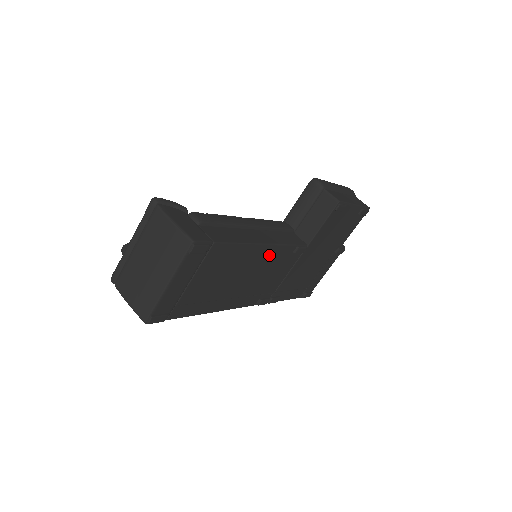
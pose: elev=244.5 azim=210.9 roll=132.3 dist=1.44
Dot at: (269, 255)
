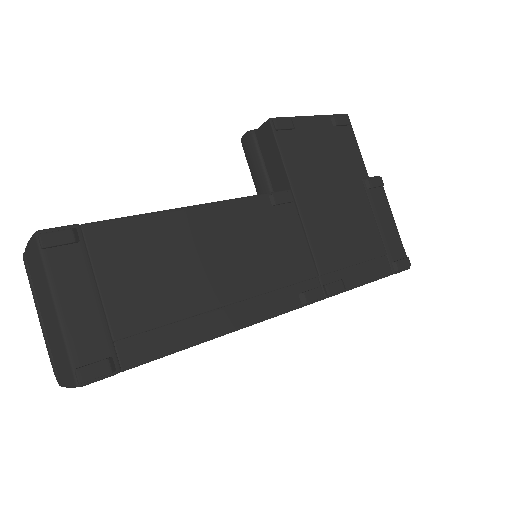
Dot at: (225, 220)
